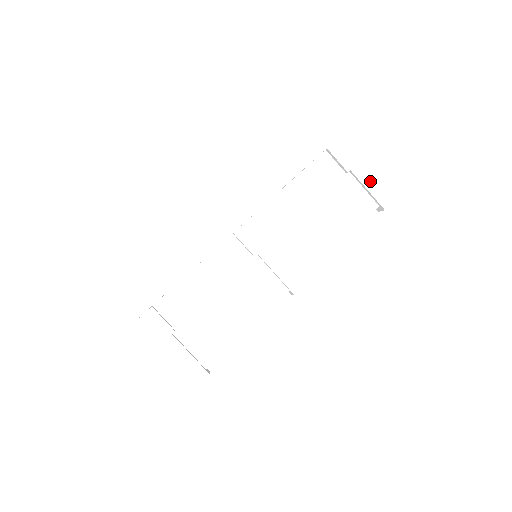
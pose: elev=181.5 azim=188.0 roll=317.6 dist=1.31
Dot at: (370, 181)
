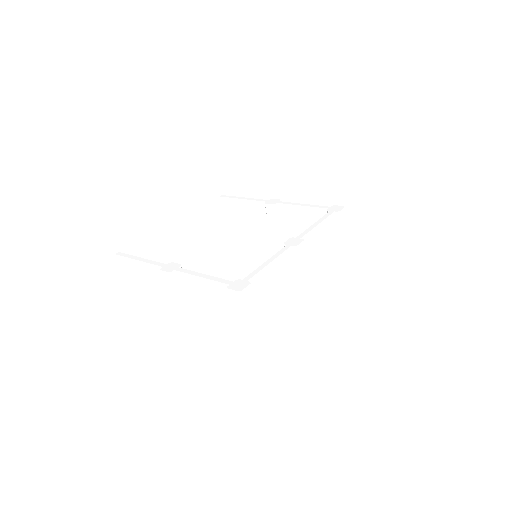
Dot at: (343, 238)
